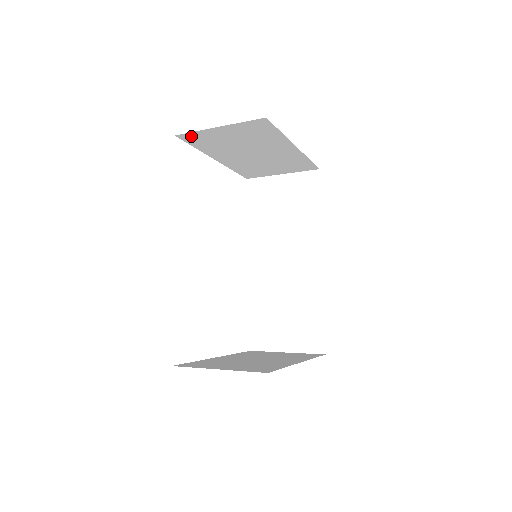
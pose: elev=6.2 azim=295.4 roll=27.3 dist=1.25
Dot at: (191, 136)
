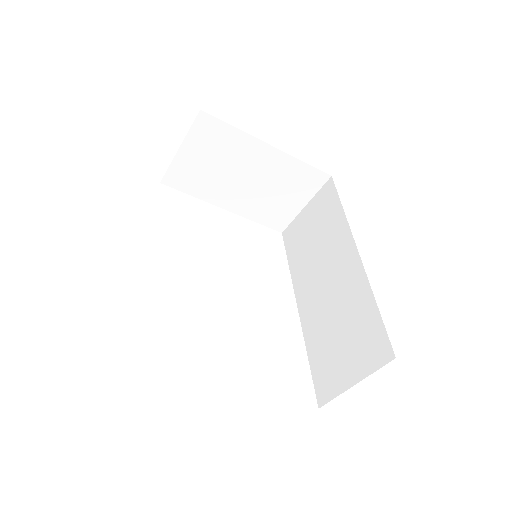
Dot at: (173, 177)
